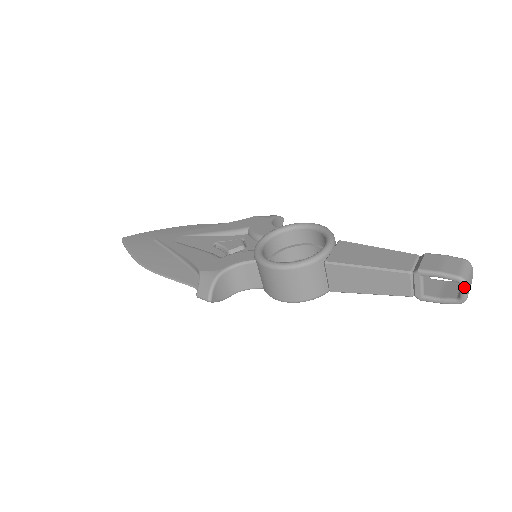
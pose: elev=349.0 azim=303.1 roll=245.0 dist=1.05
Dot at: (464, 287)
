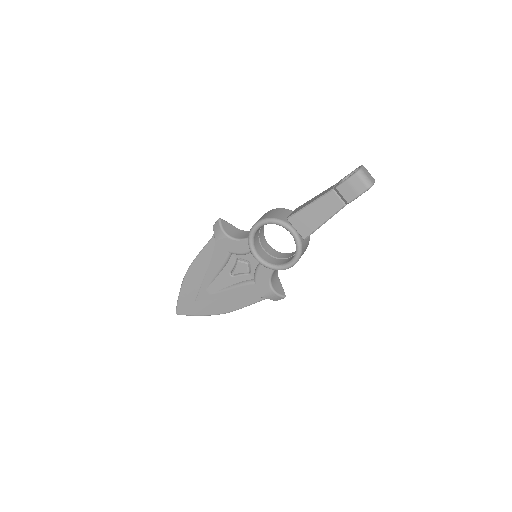
Dot at: (361, 166)
